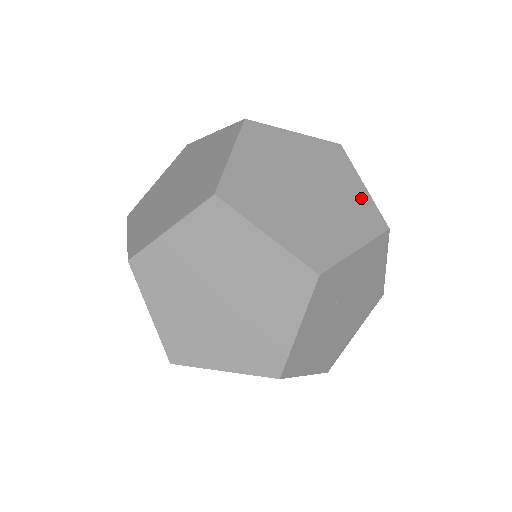
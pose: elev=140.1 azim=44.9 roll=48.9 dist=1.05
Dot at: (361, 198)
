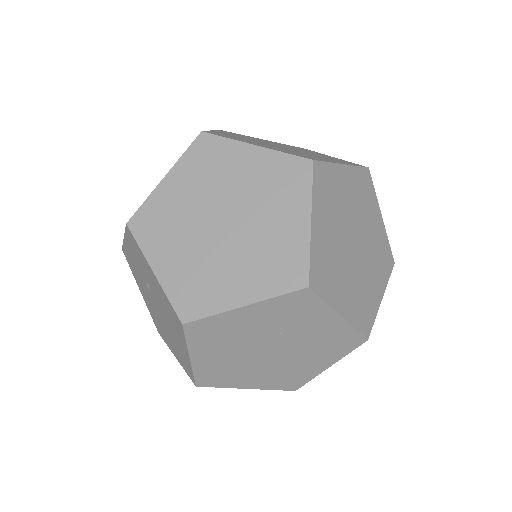
Dot at: (373, 300)
